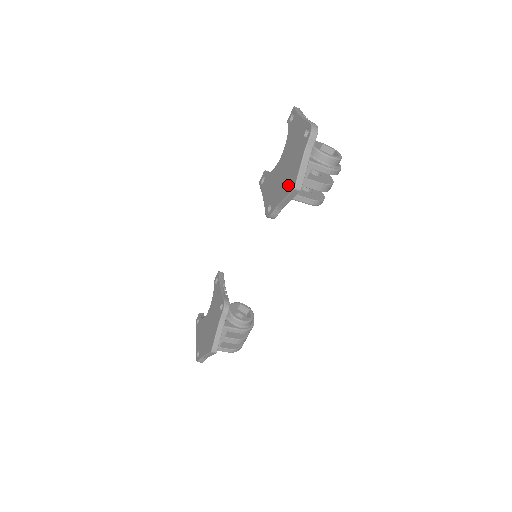
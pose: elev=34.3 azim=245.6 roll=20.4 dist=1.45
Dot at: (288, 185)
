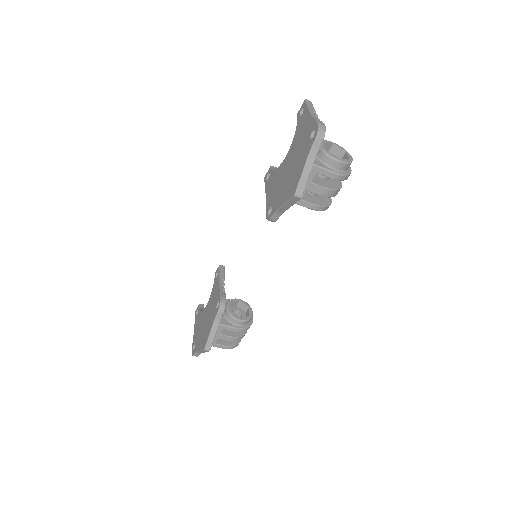
Dot at: (289, 189)
